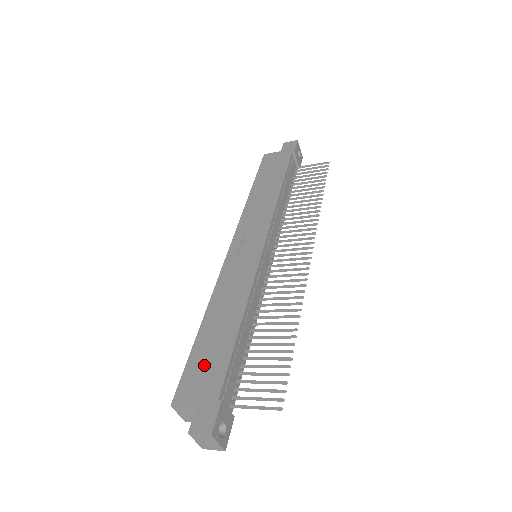
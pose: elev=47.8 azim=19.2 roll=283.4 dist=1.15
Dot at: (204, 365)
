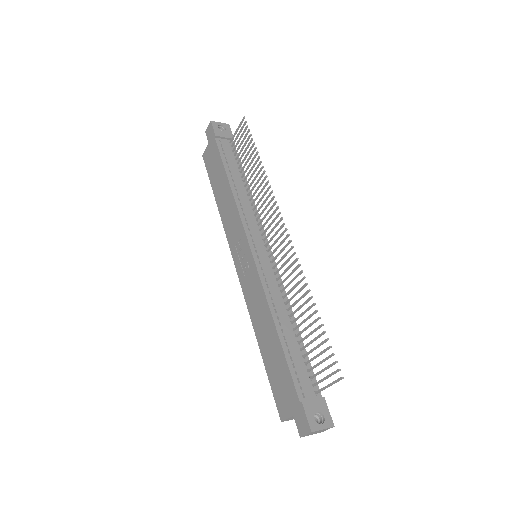
Dot at: (278, 380)
